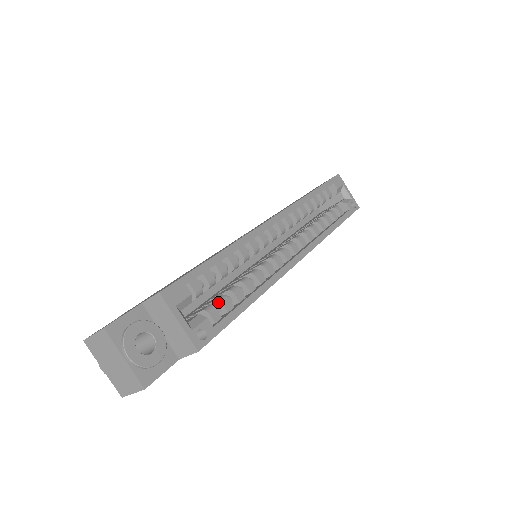
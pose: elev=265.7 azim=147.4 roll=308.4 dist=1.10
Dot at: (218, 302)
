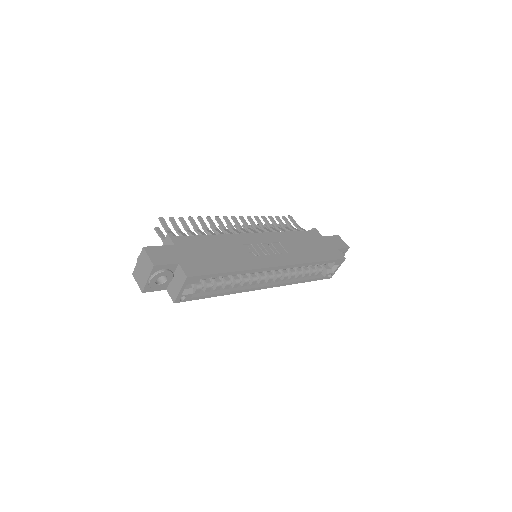
Dot at: (206, 285)
